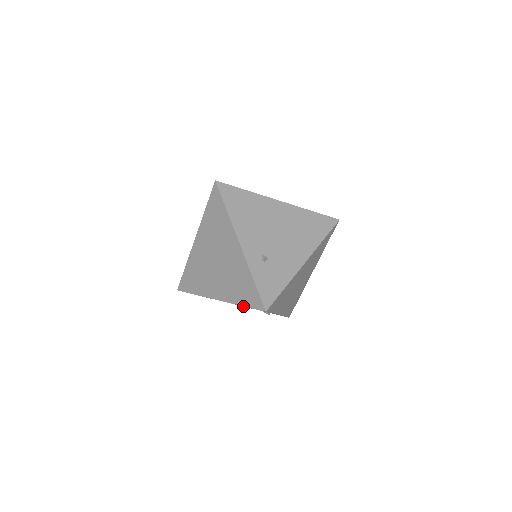
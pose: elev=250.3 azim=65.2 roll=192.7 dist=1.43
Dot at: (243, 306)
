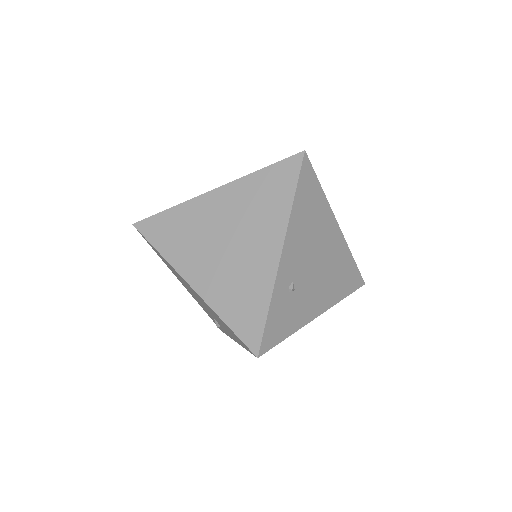
Dot at: occluded
